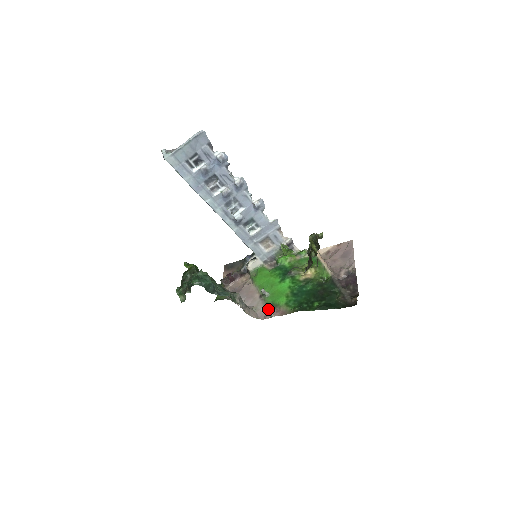
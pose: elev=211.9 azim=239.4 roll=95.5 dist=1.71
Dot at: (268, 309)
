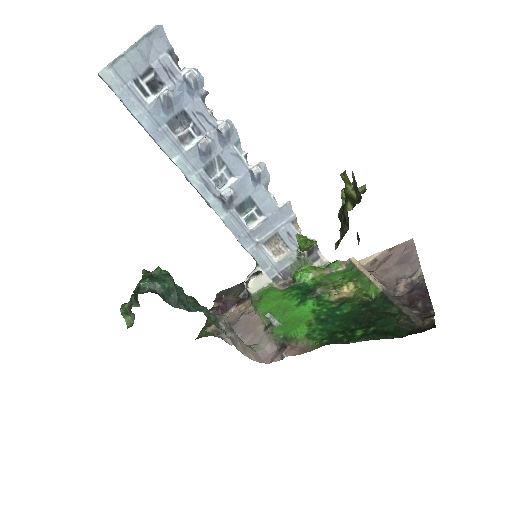
Dot at: (277, 346)
